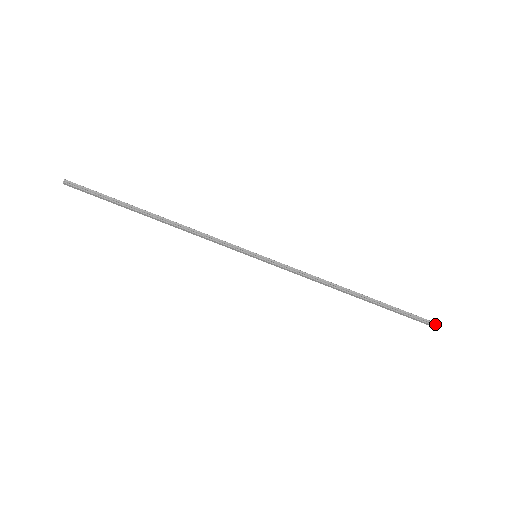
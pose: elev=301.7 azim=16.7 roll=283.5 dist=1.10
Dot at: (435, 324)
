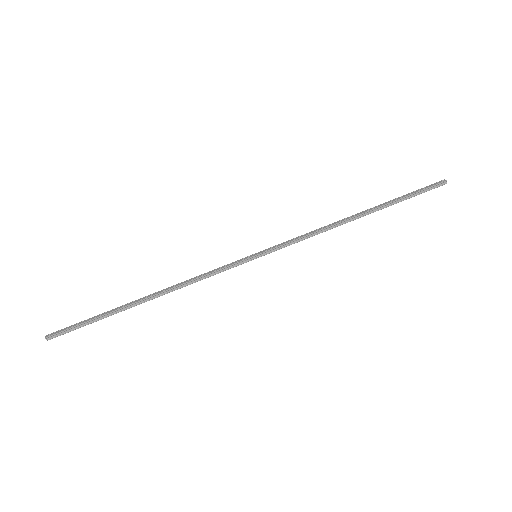
Dot at: (442, 183)
